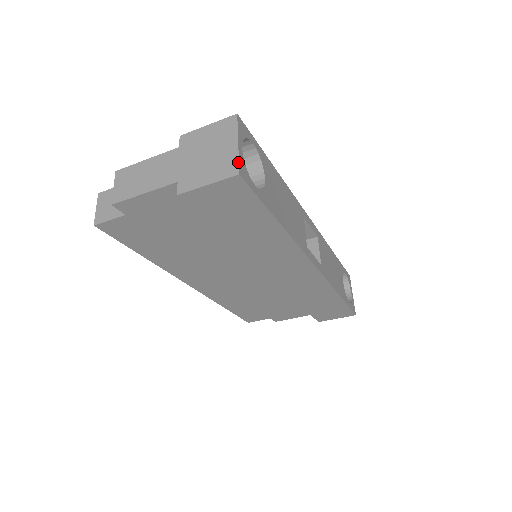
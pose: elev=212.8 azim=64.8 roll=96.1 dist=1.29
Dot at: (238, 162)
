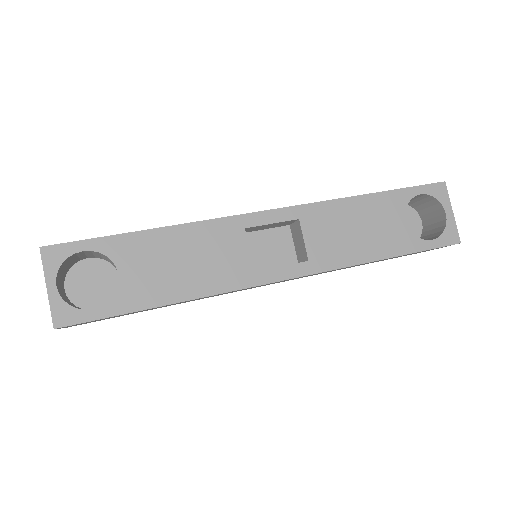
Dot at: (51, 313)
